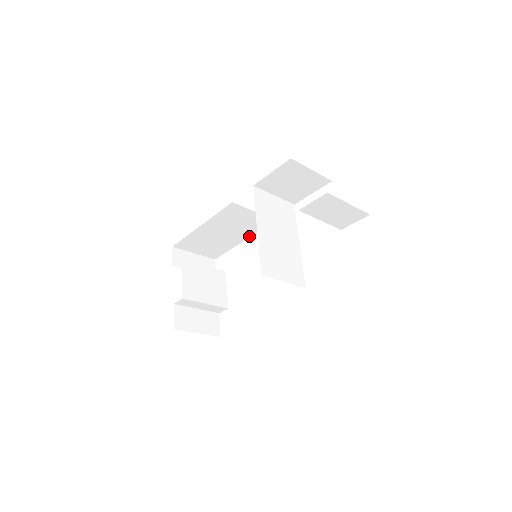
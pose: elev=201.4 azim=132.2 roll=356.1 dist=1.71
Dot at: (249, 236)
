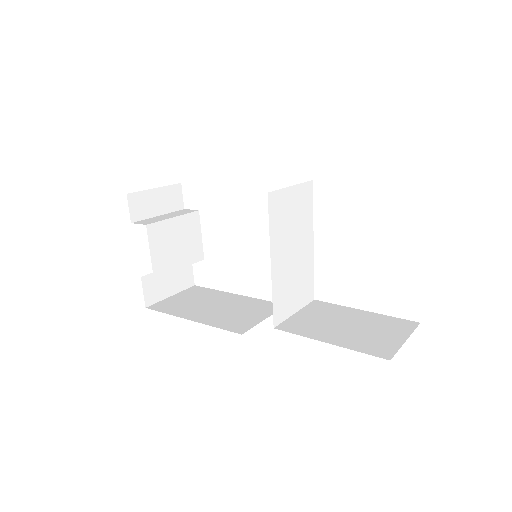
Dot at: occluded
